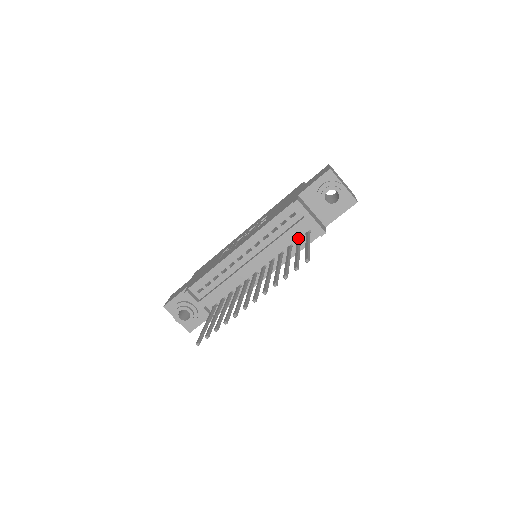
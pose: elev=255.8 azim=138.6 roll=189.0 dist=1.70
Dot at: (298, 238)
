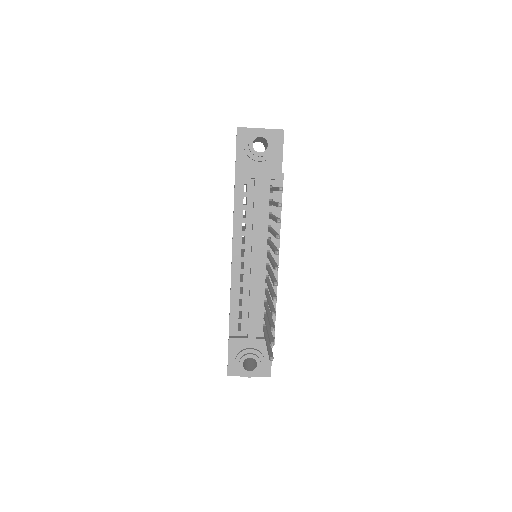
Dot at: (269, 202)
